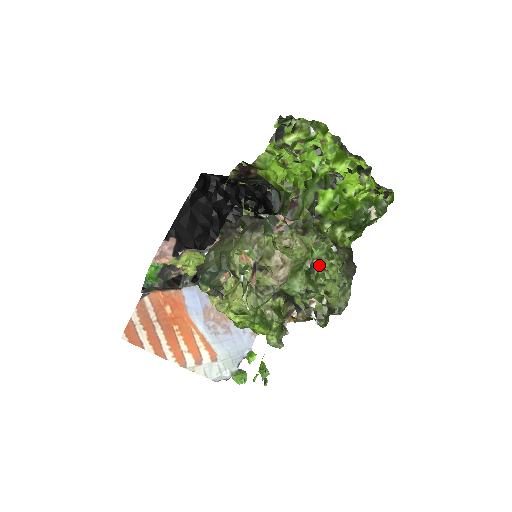
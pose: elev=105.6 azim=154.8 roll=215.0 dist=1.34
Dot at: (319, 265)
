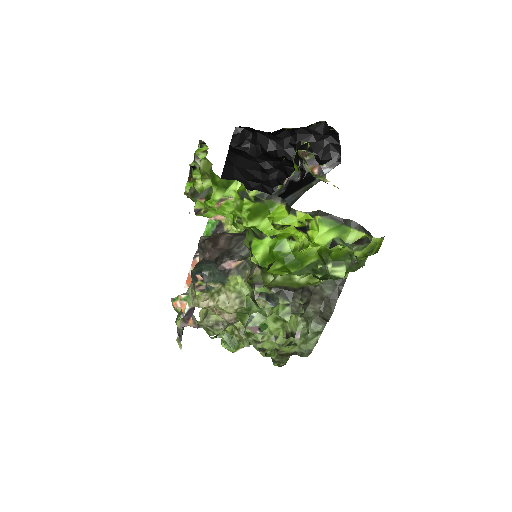
Dot at: (254, 322)
